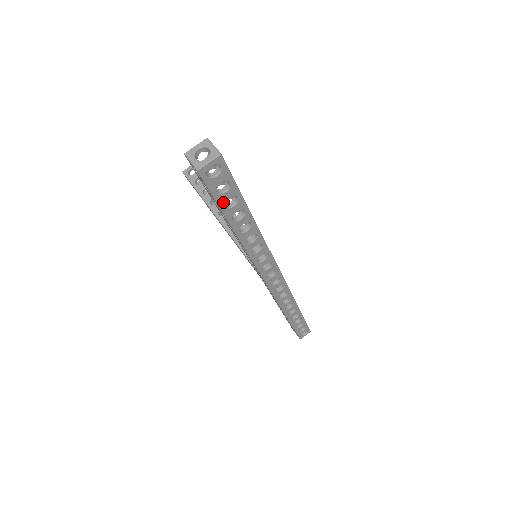
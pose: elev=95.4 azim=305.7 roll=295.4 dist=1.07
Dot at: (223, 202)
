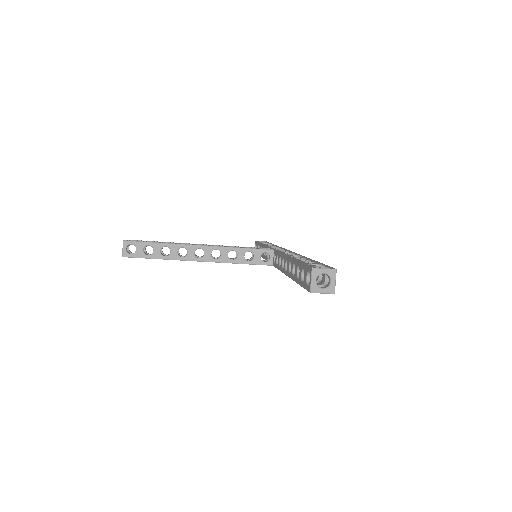
Dot at: occluded
